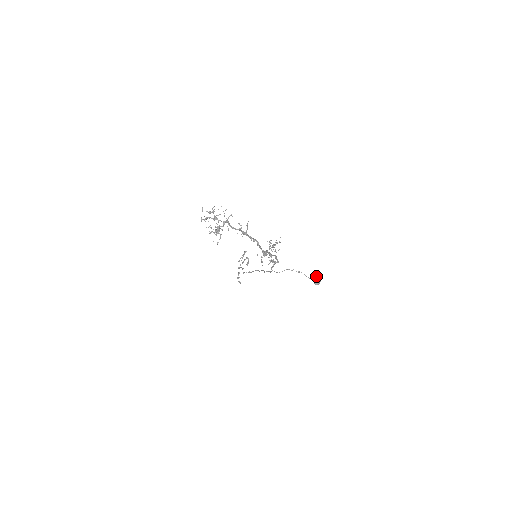
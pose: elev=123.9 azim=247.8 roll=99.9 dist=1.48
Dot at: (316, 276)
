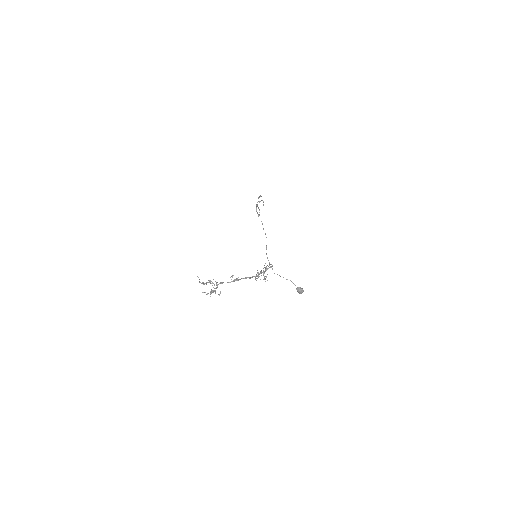
Dot at: (299, 290)
